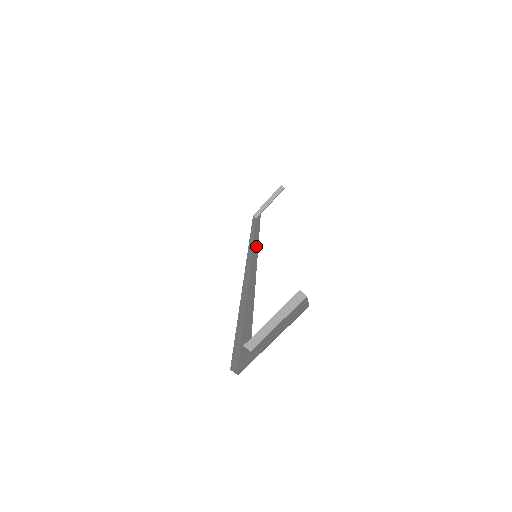
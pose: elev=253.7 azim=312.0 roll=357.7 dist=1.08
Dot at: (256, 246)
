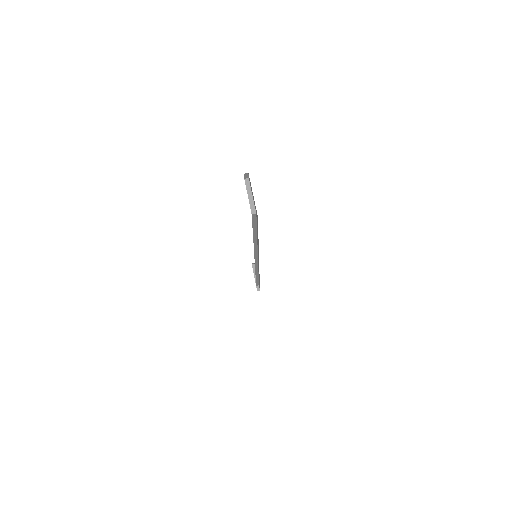
Dot at: occluded
